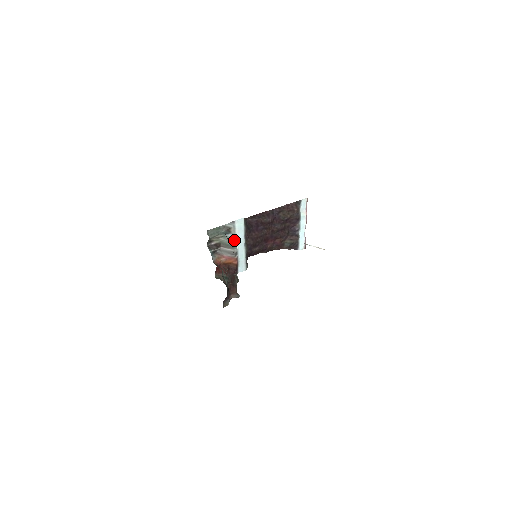
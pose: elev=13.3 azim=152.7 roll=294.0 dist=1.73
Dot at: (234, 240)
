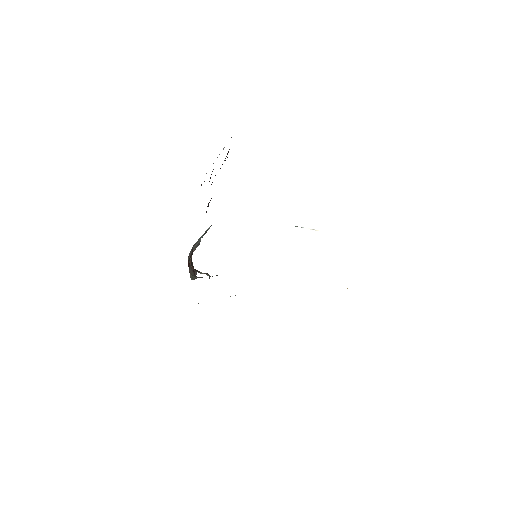
Dot at: occluded
